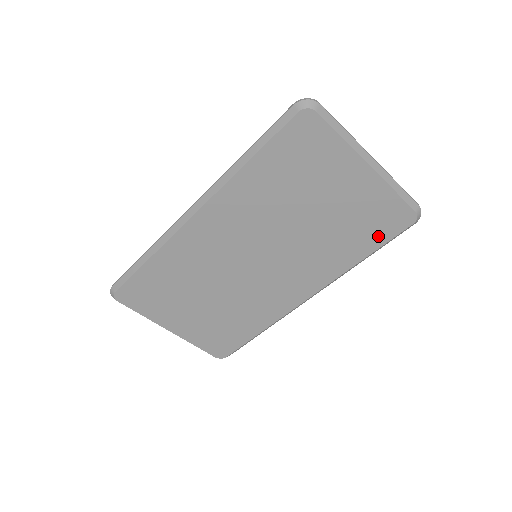
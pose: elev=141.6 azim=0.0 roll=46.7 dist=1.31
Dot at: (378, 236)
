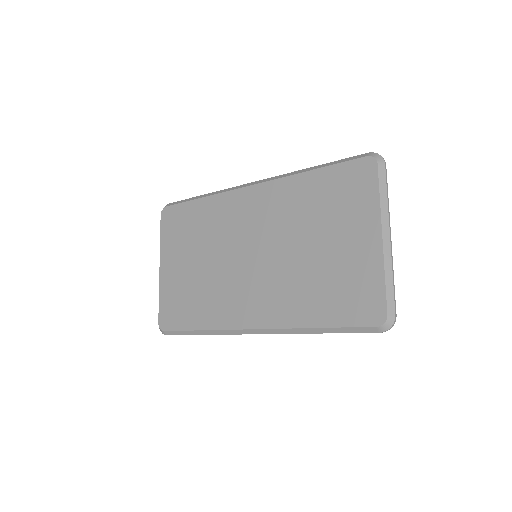
Dot at: (344, 313)
